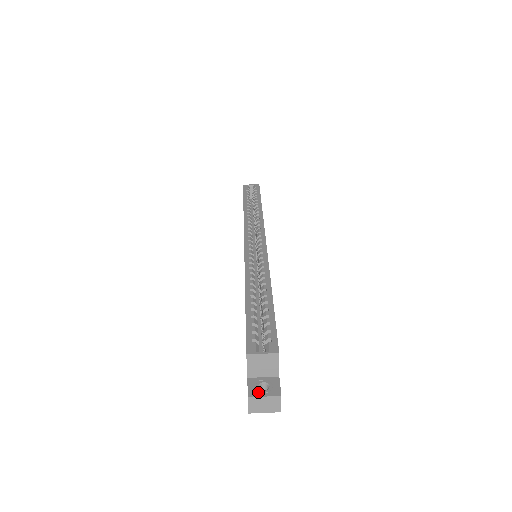
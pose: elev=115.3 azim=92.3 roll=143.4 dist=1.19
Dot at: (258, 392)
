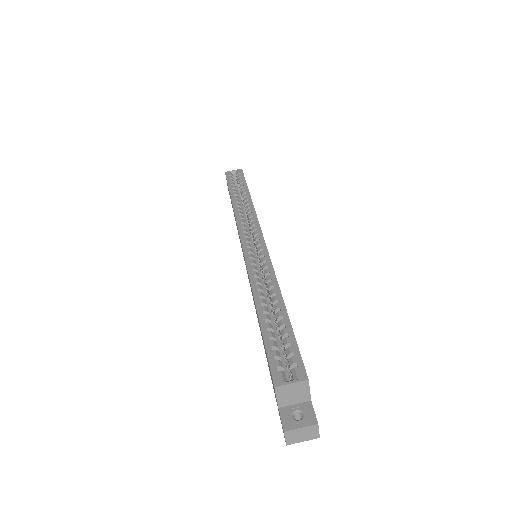
Dot at: (293, 424)
